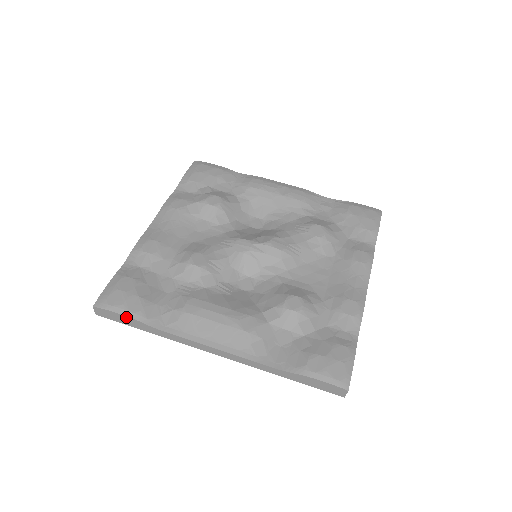
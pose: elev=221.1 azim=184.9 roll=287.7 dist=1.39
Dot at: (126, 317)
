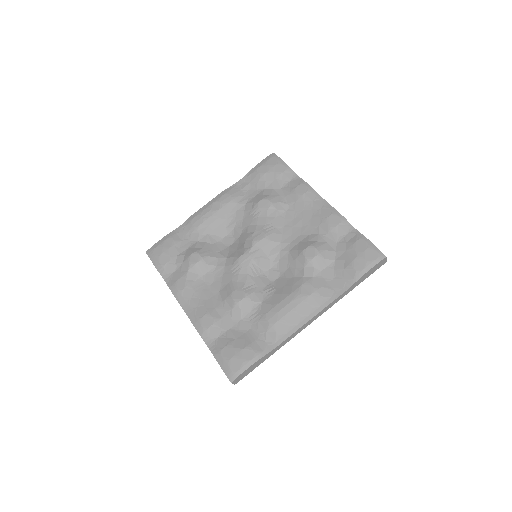
Dot at: (253, 365)
